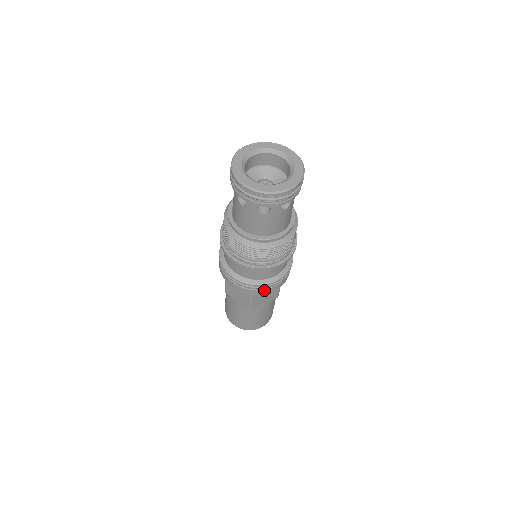
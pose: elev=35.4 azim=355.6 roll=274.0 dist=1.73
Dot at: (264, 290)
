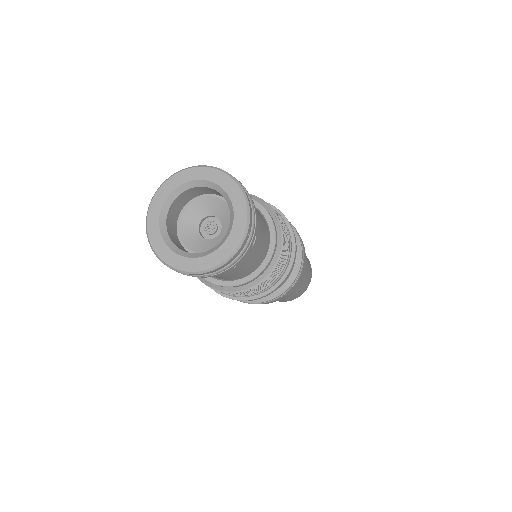
Dot at: occluded
